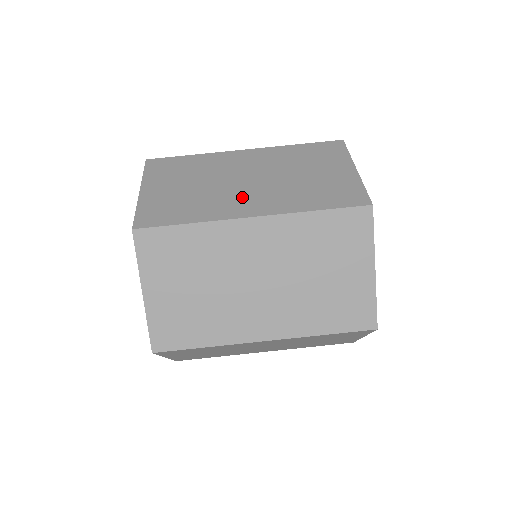
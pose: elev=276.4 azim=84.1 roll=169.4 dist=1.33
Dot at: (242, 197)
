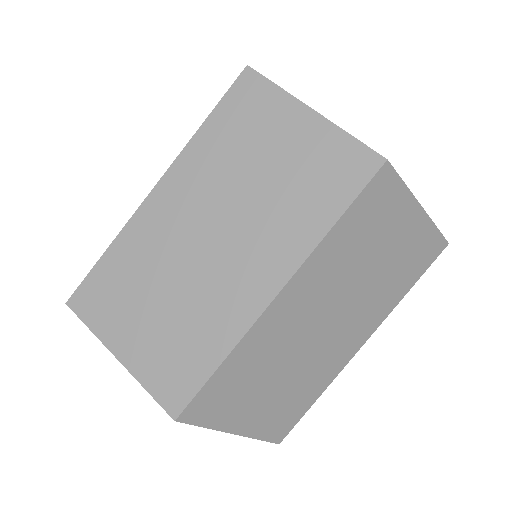
Dot at: occluded
